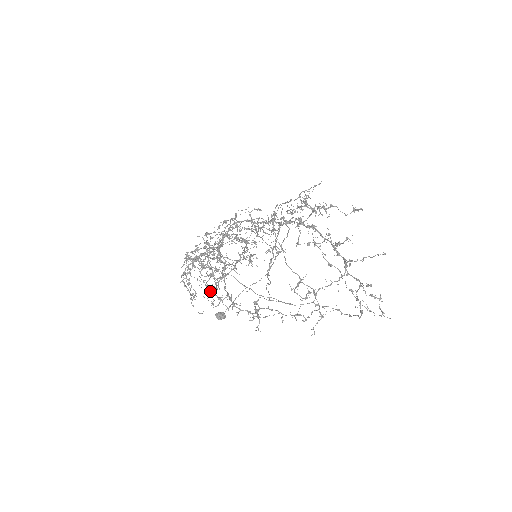
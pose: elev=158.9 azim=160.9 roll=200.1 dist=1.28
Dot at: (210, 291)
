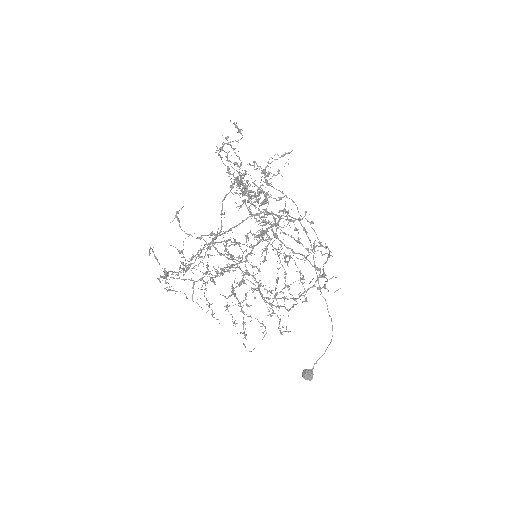
Dot at: occluded
